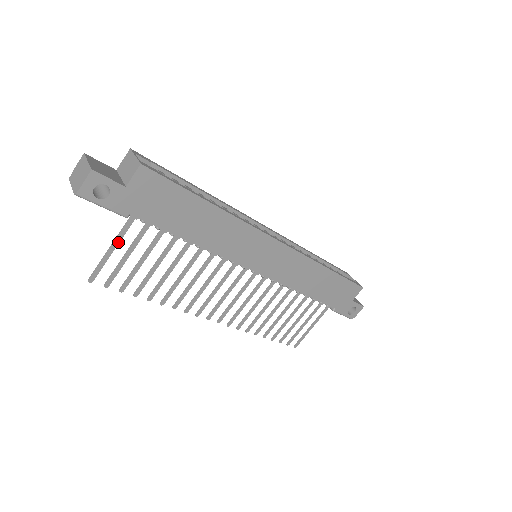
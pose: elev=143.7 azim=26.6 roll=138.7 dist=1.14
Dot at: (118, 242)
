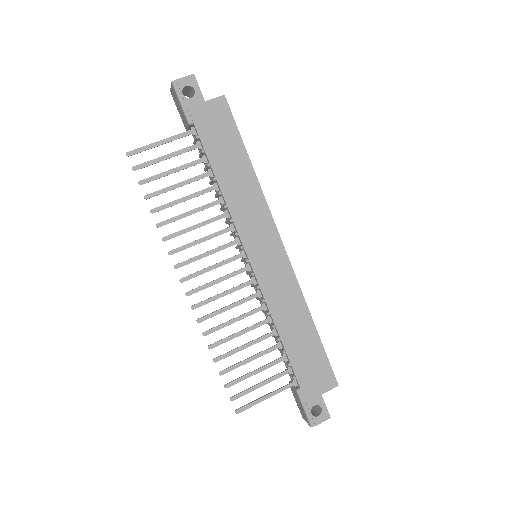
Dot at: (169, 141)
